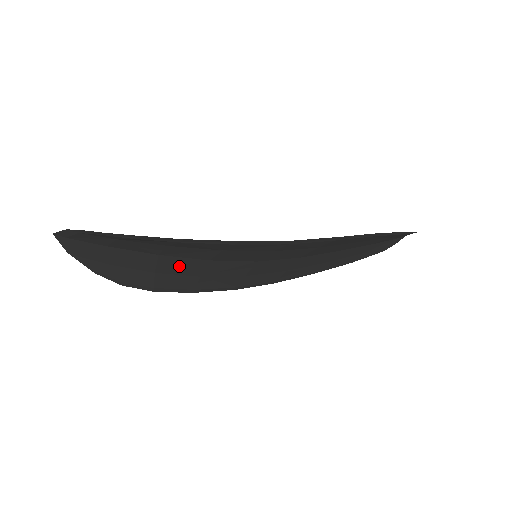
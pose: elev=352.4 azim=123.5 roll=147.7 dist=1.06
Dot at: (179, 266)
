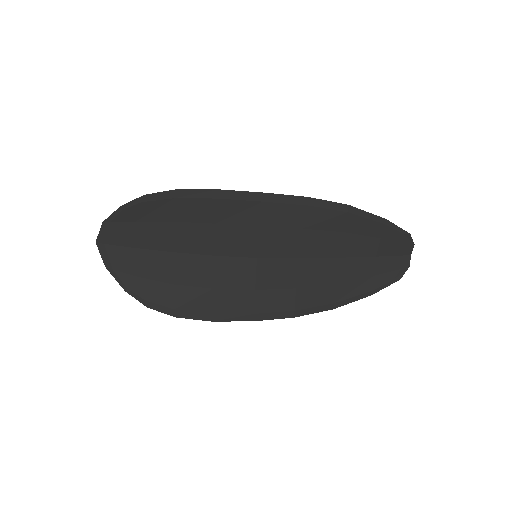
Dot at: (191, 271)
